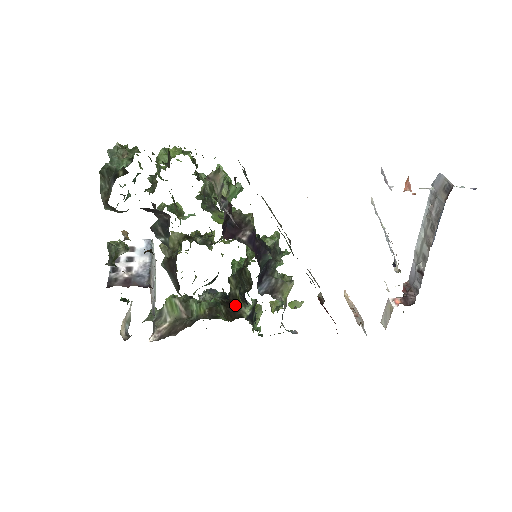
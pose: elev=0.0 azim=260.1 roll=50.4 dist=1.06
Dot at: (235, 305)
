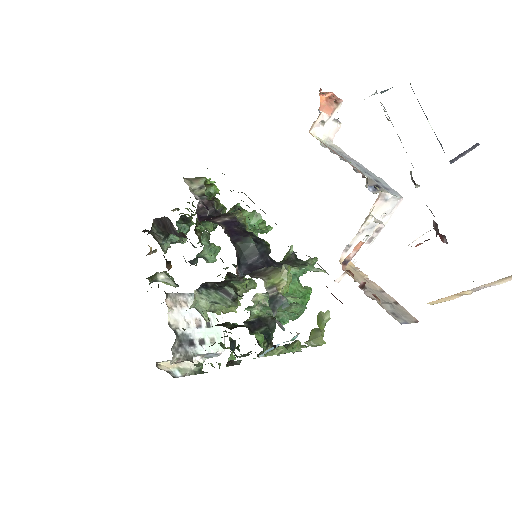
Dot at: occluded
